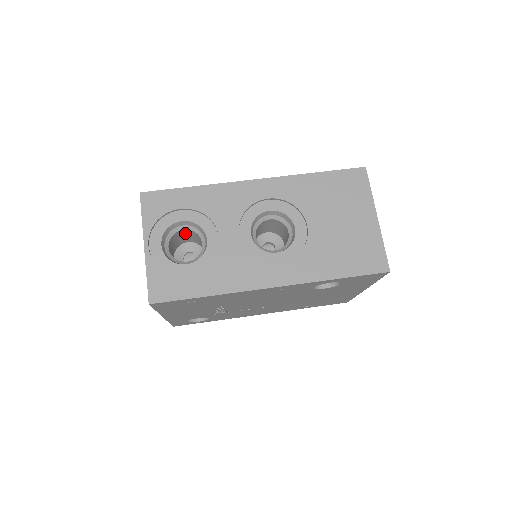
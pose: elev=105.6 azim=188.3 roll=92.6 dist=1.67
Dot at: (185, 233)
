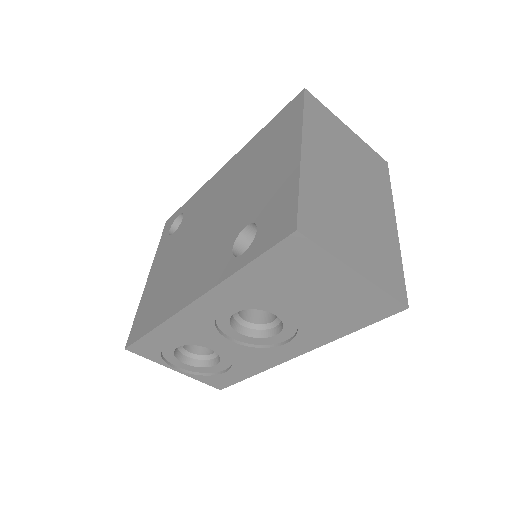
Dot at: occluded
